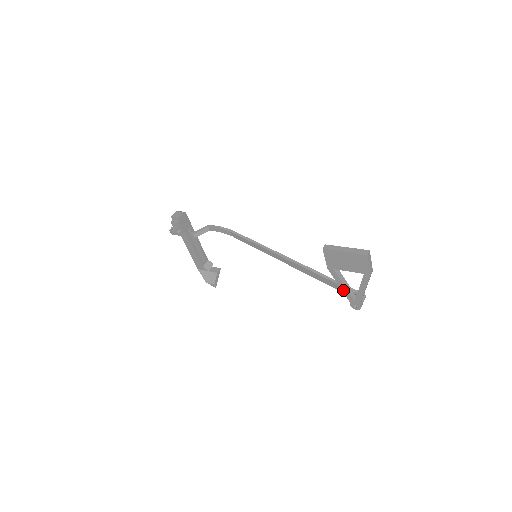
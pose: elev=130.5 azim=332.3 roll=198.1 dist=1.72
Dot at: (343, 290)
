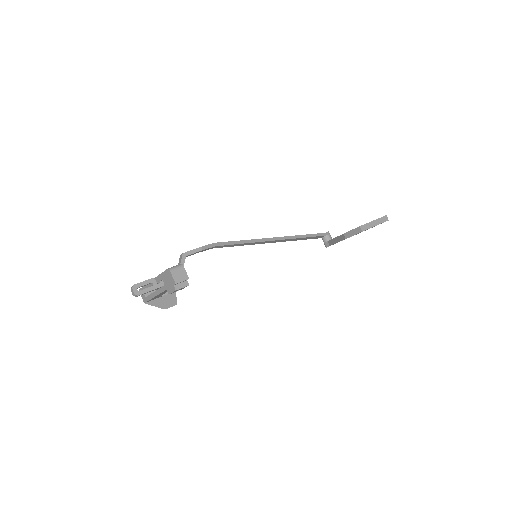
Dot at: occluded
